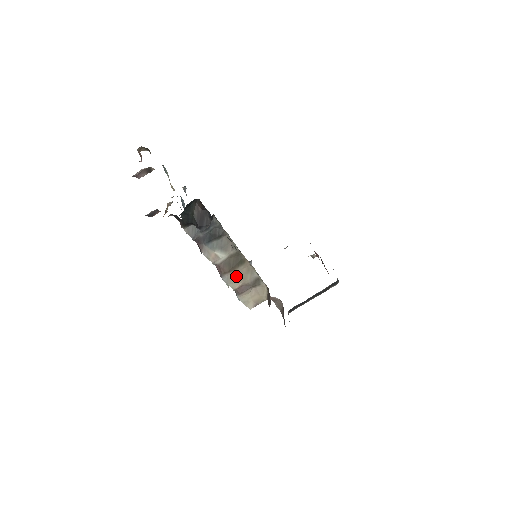
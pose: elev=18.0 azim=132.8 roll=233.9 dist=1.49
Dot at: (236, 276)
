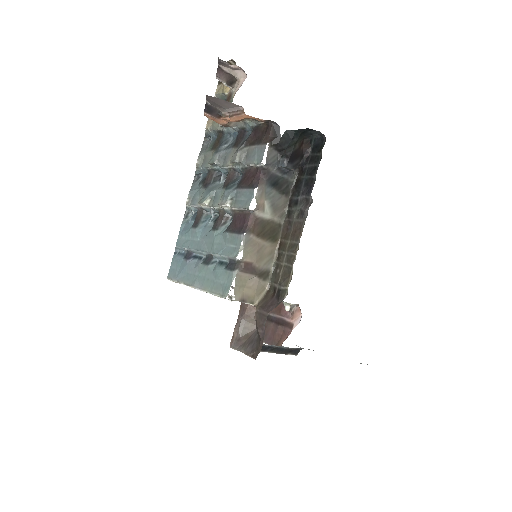
Dot at: (257, 247)
